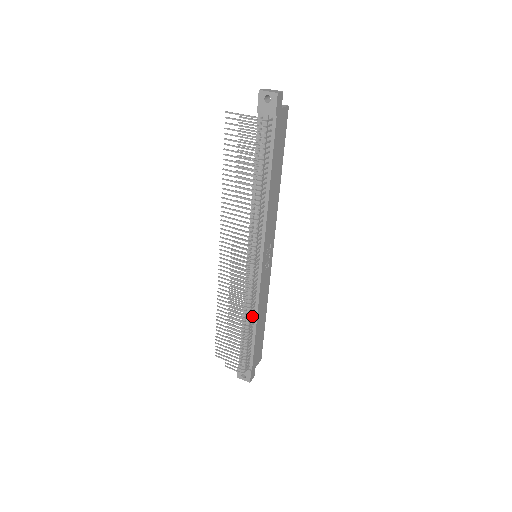
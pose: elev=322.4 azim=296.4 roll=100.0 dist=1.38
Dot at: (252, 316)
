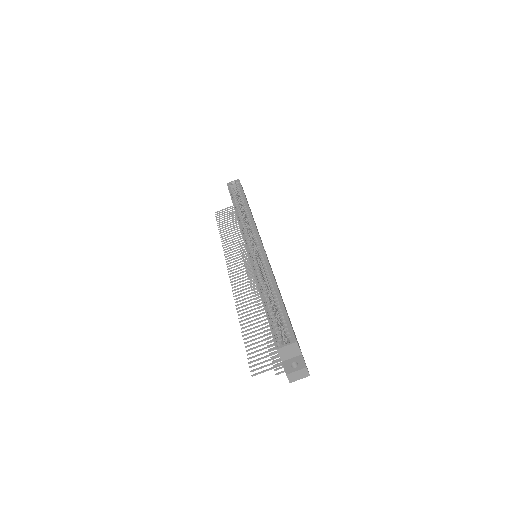
Dot at: occluded
